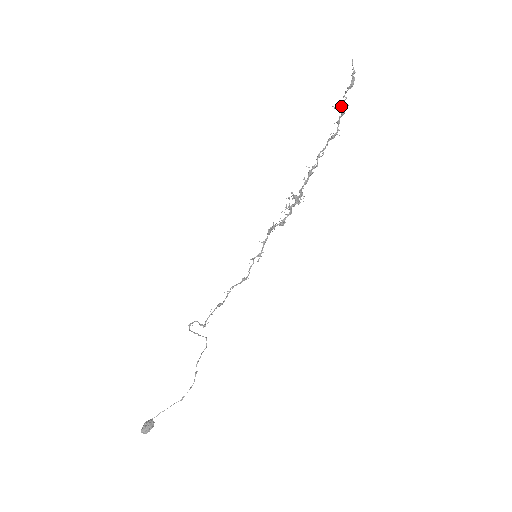
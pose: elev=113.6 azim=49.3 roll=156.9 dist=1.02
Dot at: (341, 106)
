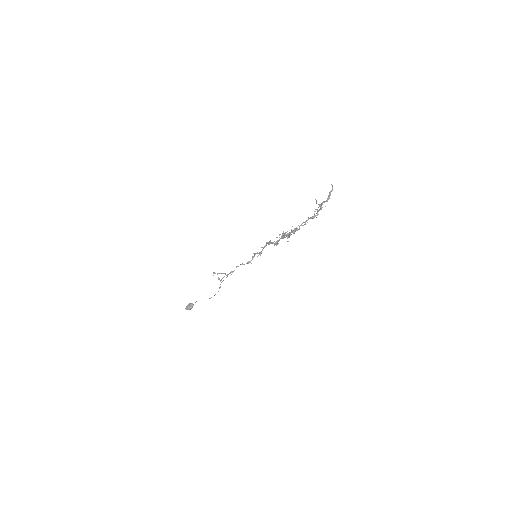
Dot at: (319, 206)
